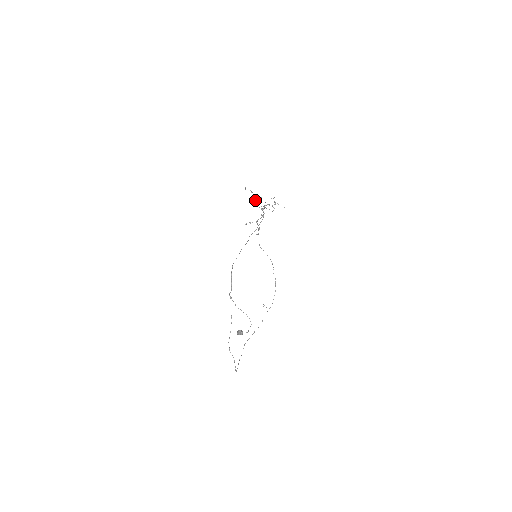
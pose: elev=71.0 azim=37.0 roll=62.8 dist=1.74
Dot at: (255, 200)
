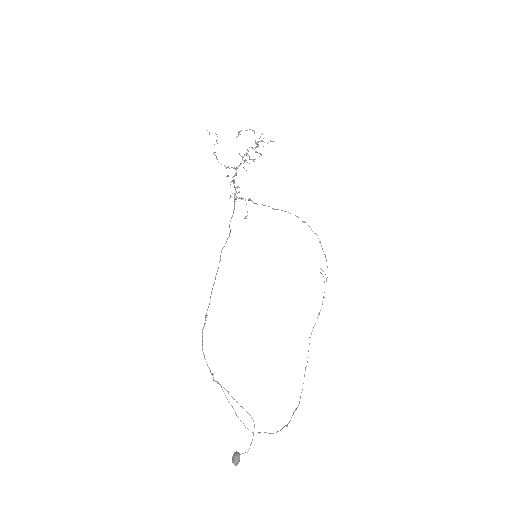
Dot at: occluded
